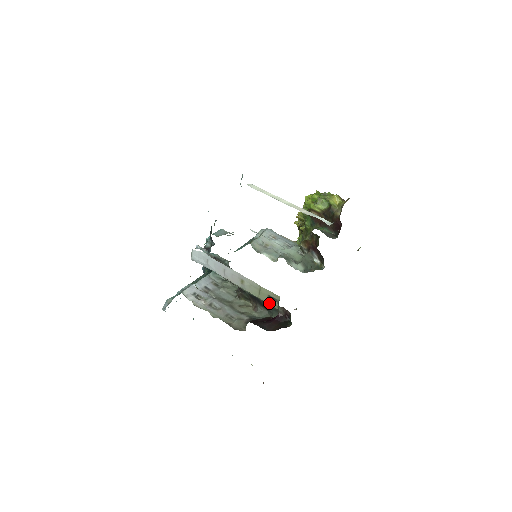
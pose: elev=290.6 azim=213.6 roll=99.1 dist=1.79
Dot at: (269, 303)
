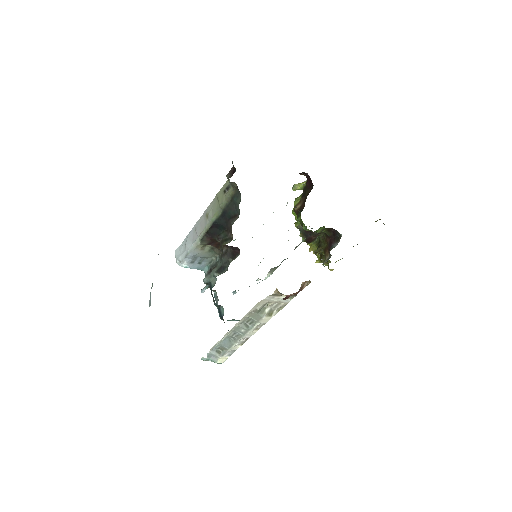
Dot at: (227, 196)
